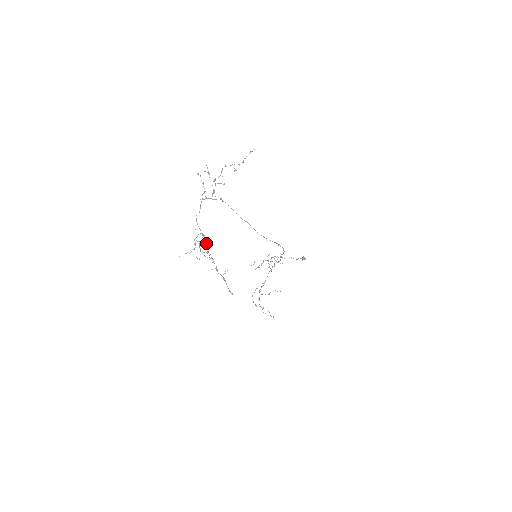
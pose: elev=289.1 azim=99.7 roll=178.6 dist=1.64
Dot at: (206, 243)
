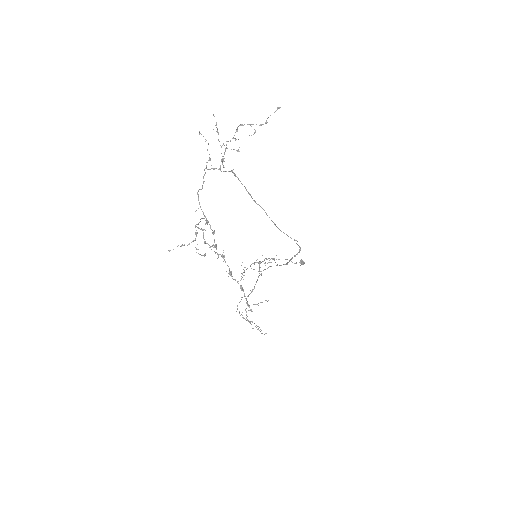
Dot at: occluded
